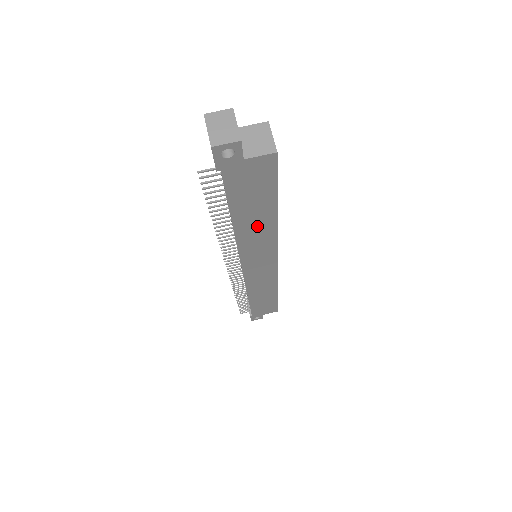
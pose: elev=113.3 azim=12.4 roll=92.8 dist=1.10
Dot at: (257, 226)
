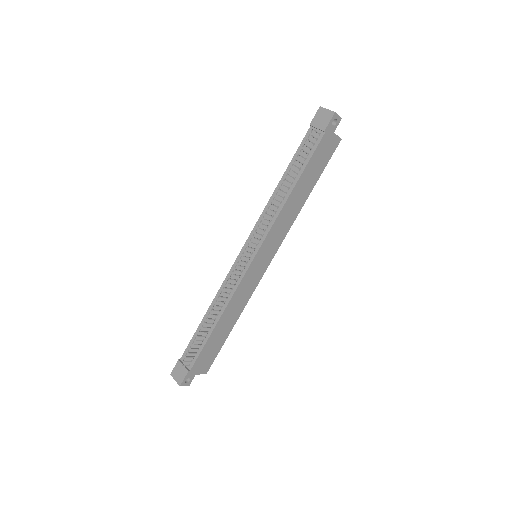
Dot at: (297, 201)
